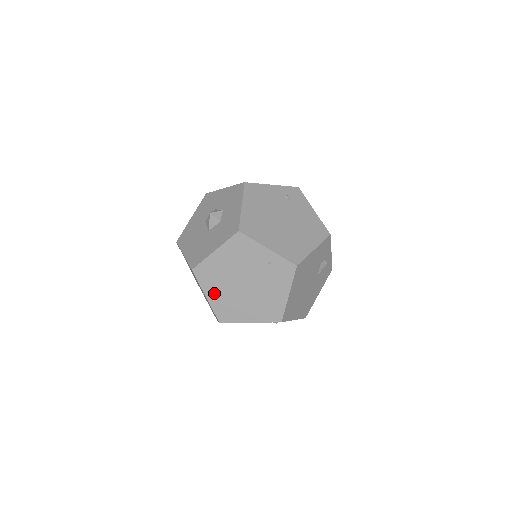
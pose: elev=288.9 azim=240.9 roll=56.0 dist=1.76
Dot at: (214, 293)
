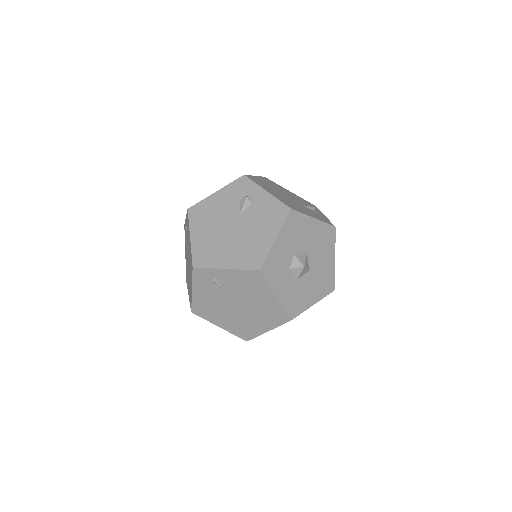
Dot at: occluded
